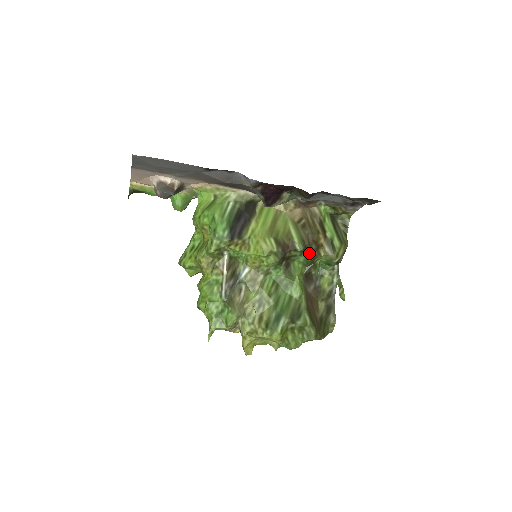
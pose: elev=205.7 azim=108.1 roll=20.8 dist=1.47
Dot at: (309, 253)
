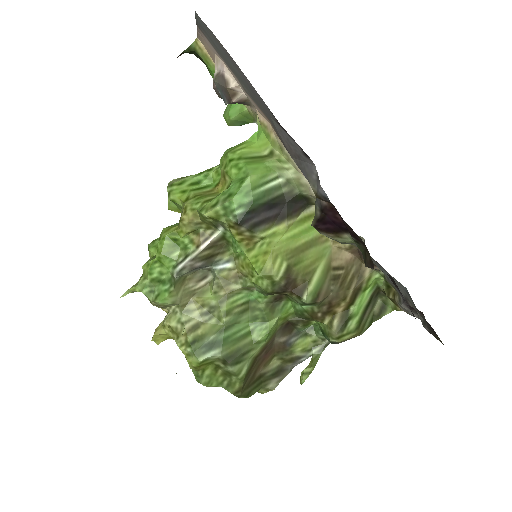
Dot at: (312, 310)
